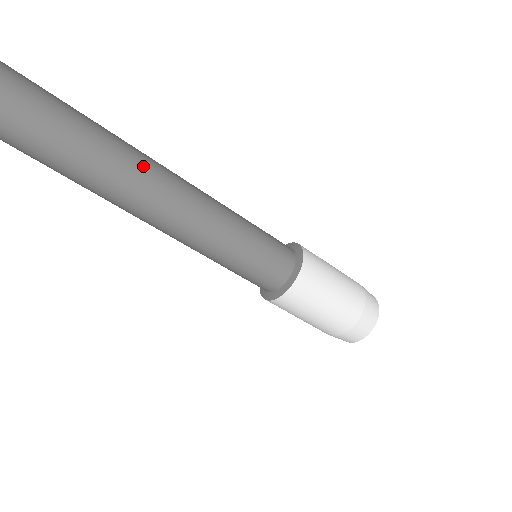
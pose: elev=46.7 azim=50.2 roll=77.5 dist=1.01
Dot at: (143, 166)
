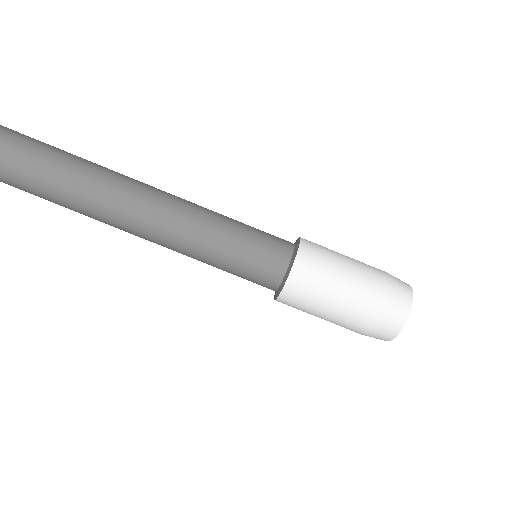
Dot at: (125, 183)
